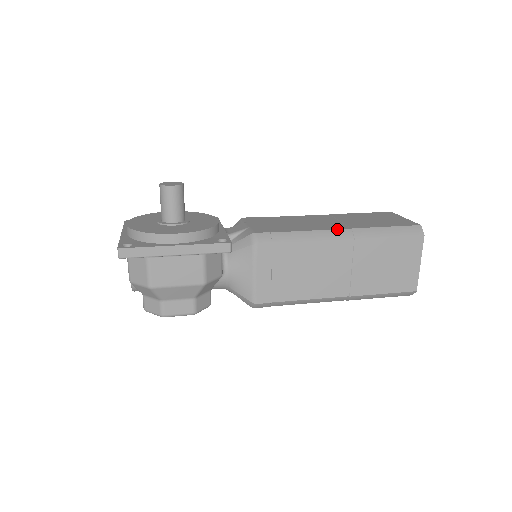
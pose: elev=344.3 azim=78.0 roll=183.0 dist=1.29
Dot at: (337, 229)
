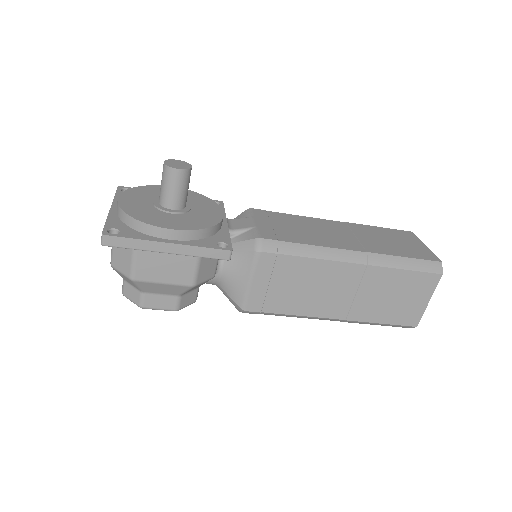
Dot at: (351, 250)
